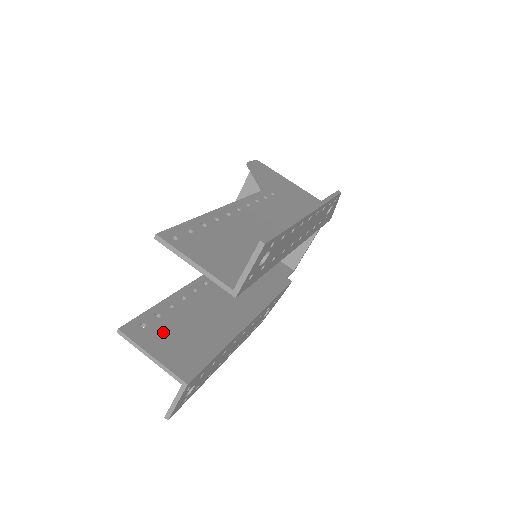
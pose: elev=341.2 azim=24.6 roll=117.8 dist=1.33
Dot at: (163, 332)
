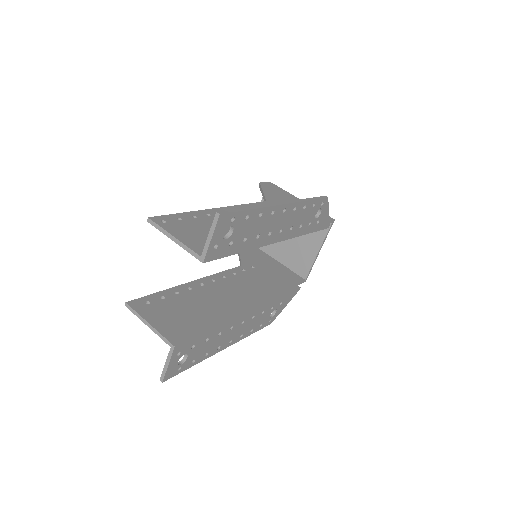
Dot at: (164, 309)
